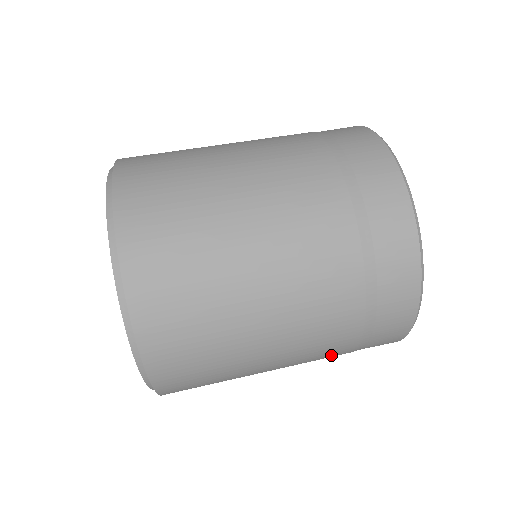
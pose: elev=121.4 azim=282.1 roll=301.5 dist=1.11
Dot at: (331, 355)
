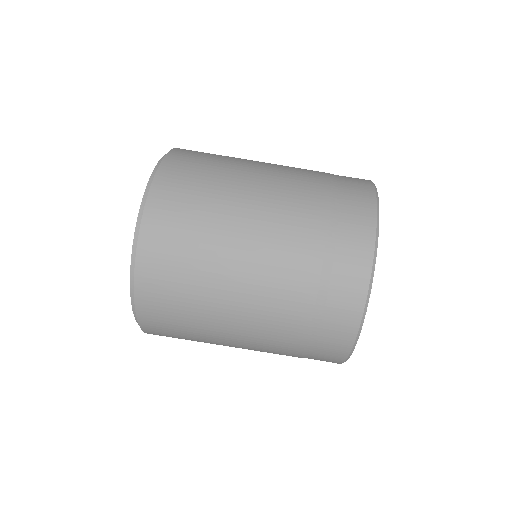
Dot at: (288, 320)
